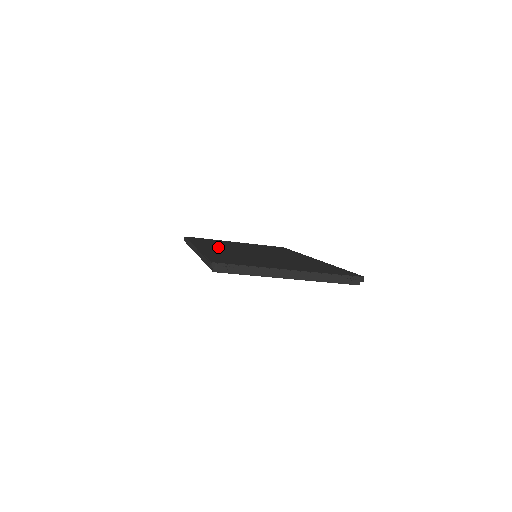
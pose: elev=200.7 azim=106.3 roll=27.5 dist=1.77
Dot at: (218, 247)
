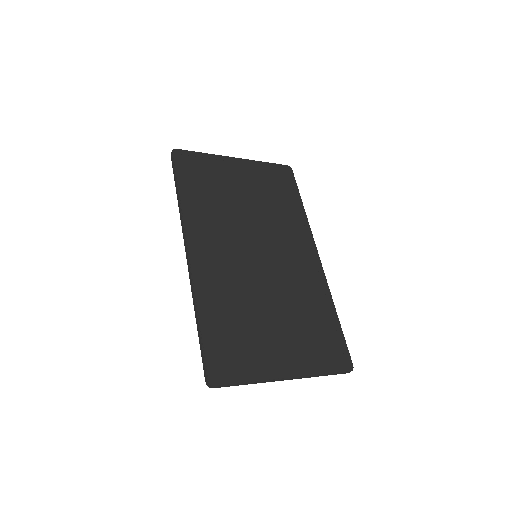
Dot at: (215, 238)
